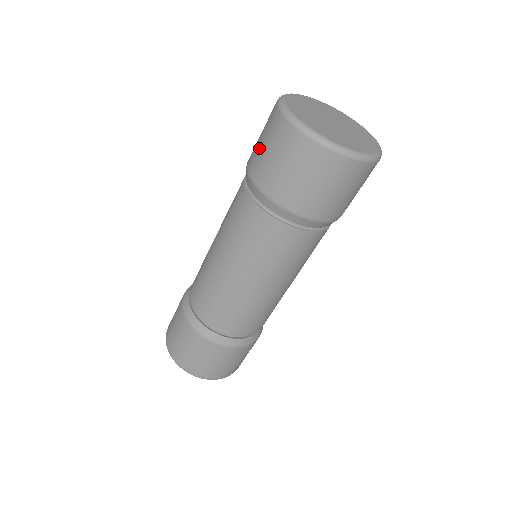
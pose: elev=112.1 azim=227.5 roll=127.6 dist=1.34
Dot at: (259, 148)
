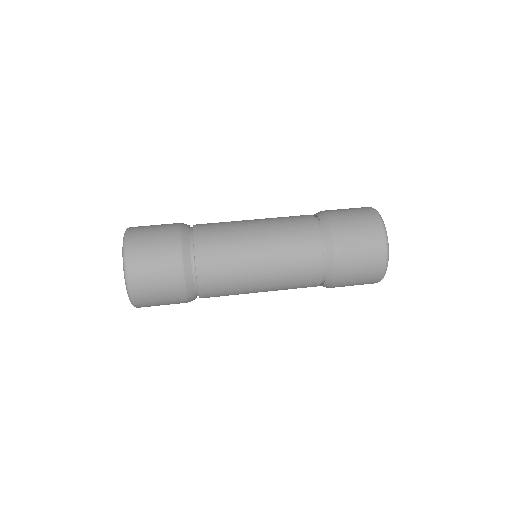
Dot at: (344, 210)
